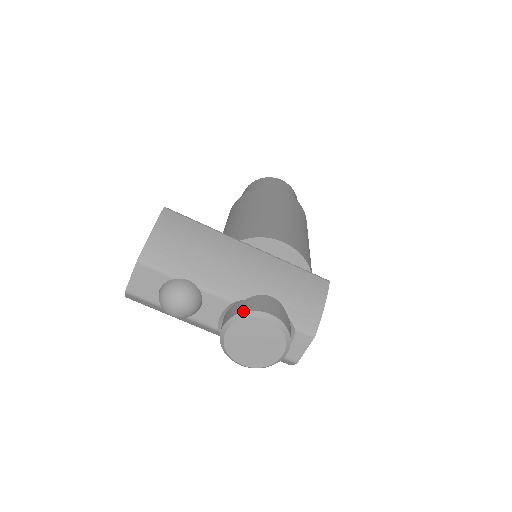
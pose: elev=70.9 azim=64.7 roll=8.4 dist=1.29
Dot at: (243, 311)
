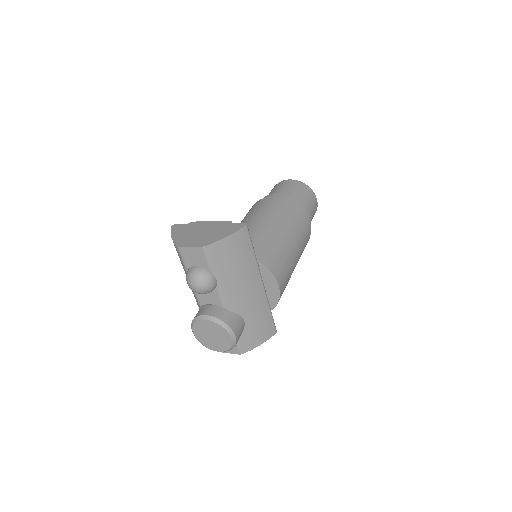
Dot at: (225, 322)
